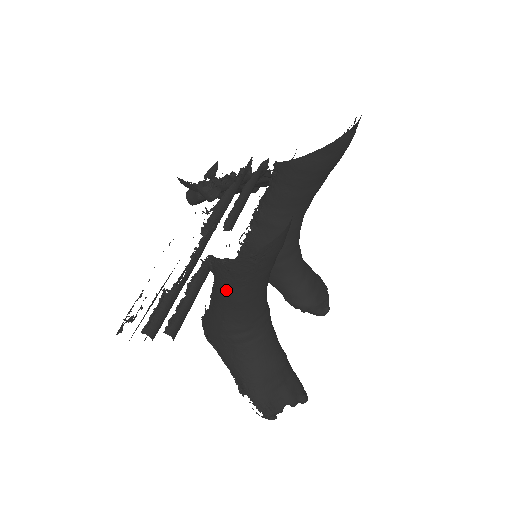
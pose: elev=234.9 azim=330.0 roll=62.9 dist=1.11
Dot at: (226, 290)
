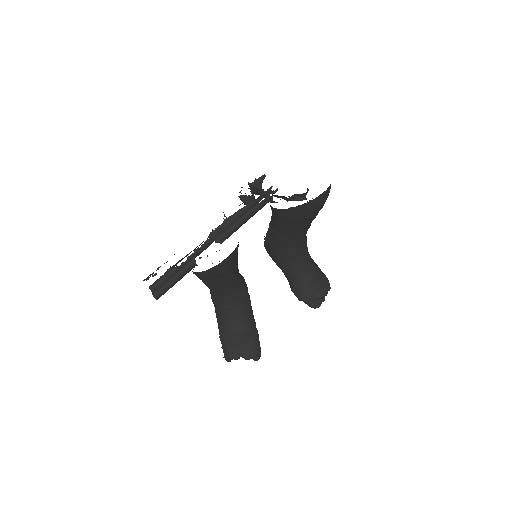
Dot at: occluded
